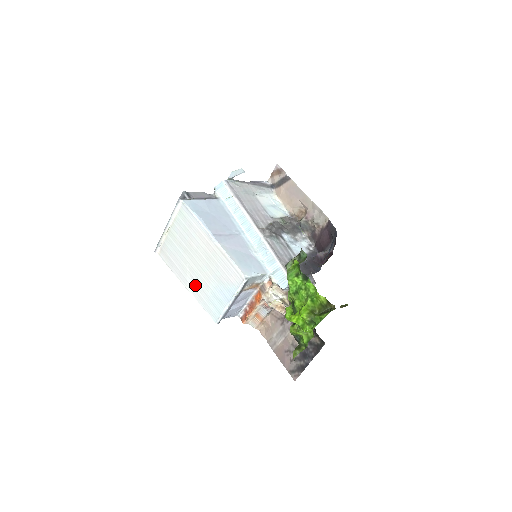
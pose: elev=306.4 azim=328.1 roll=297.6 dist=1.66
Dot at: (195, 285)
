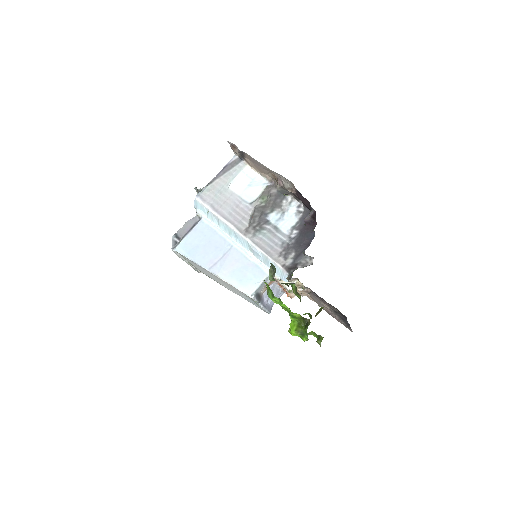
Dot at: occluded
